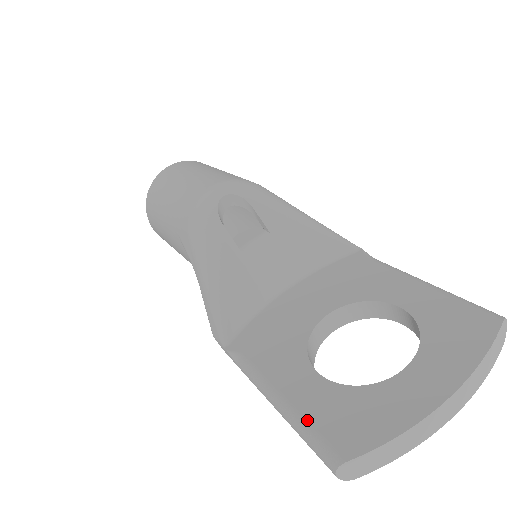
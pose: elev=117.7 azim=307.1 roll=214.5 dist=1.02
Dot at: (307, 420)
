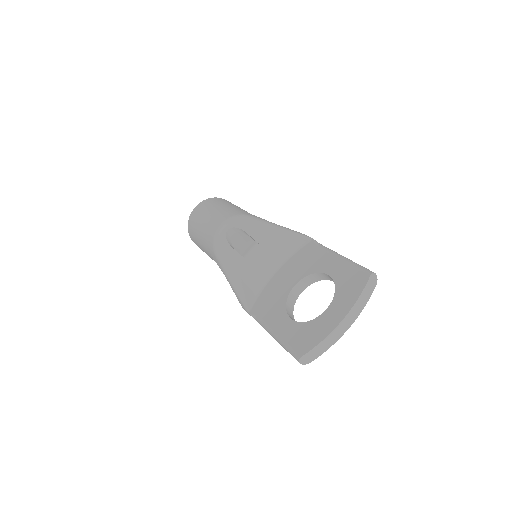
Dot at: (286, 342)
